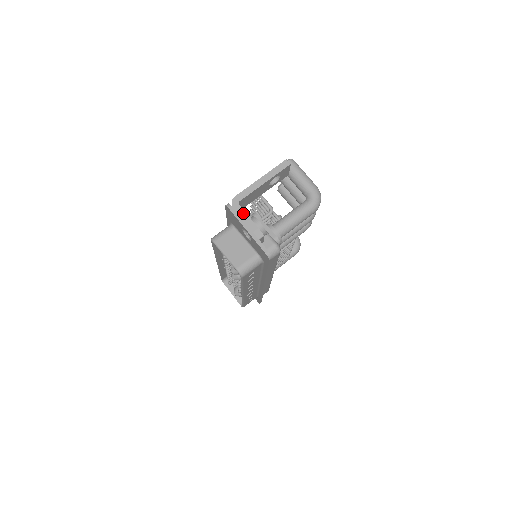
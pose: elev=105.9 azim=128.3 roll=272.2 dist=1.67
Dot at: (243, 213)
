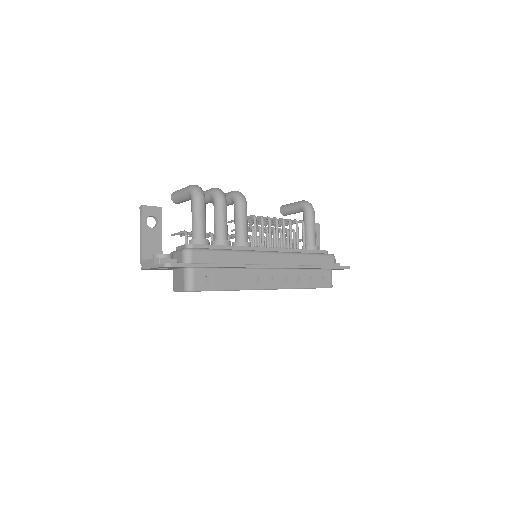
Dot at: (146, 262)
